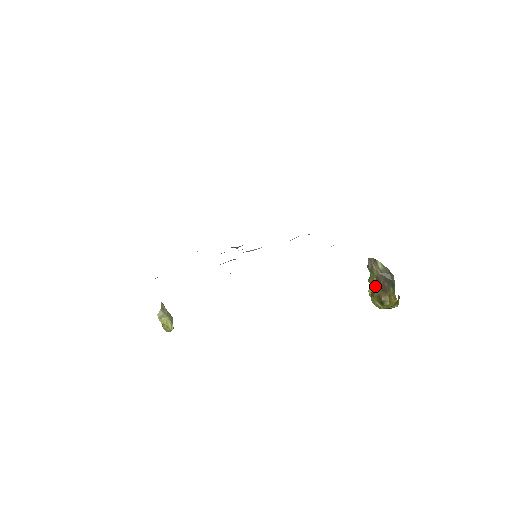
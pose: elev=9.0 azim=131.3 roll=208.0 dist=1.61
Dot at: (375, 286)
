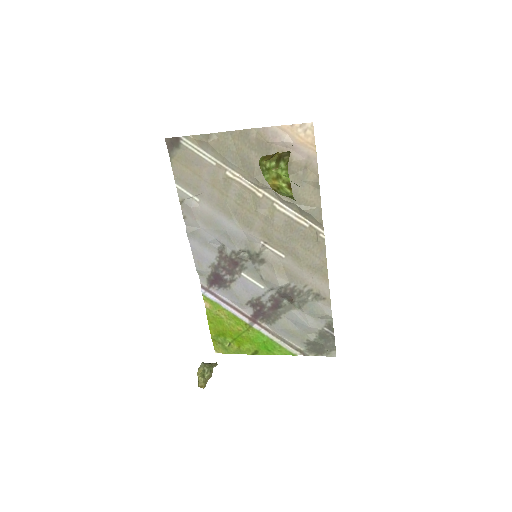
Dot at: occluded
